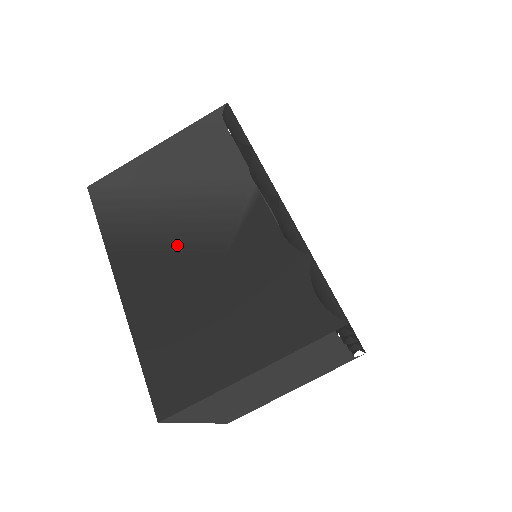
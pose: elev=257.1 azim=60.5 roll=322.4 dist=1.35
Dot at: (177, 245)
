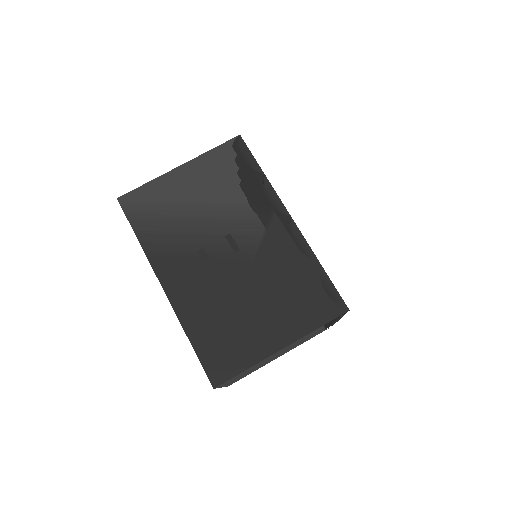
Dot at: (211, 252)
